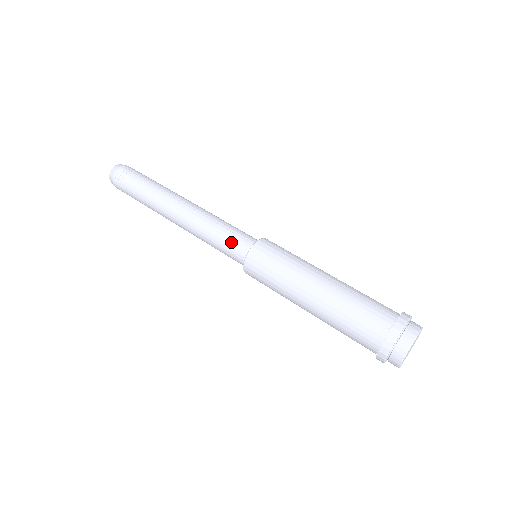
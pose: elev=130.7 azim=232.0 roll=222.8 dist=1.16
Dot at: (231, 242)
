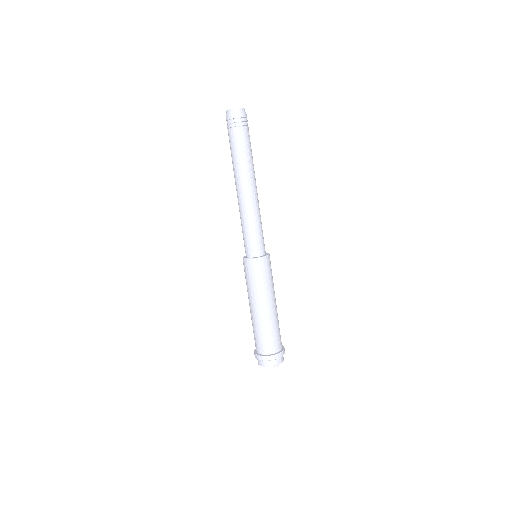
Dot at: (256, 241)
